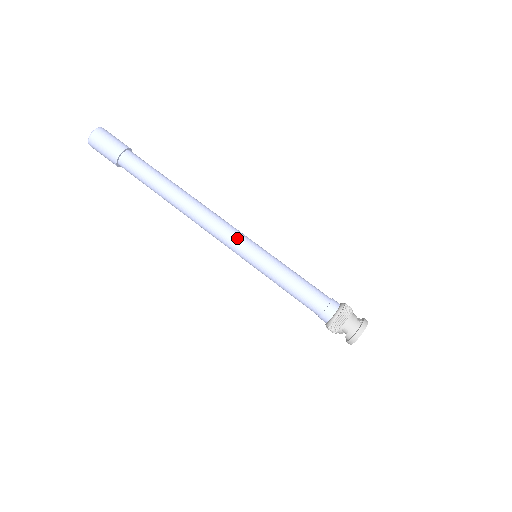
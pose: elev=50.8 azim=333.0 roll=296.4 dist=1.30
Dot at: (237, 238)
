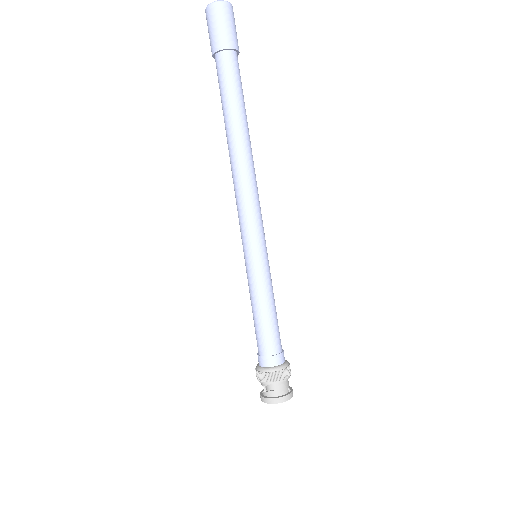
Dot at: (259, 226)
